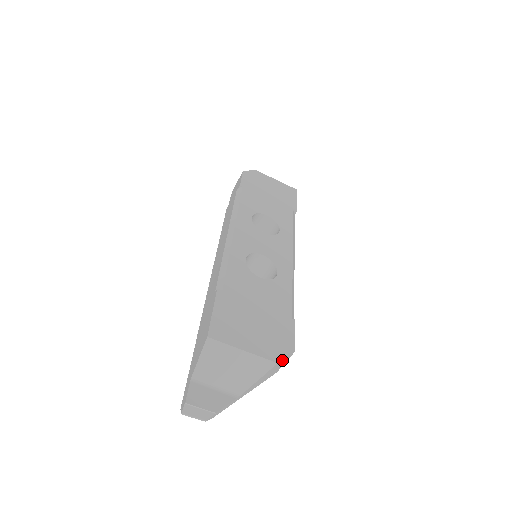
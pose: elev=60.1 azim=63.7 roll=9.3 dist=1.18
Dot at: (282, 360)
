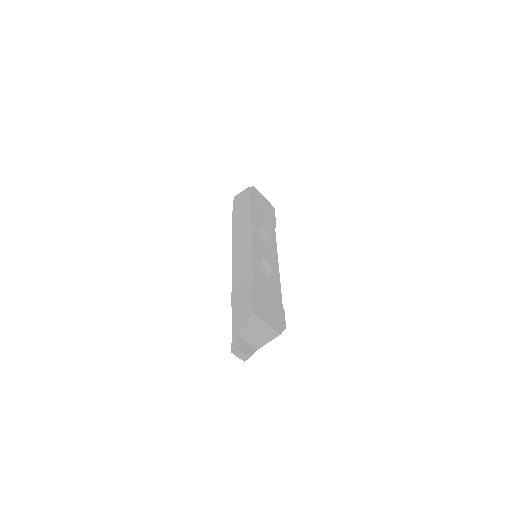
Dot at: (281, 333)
